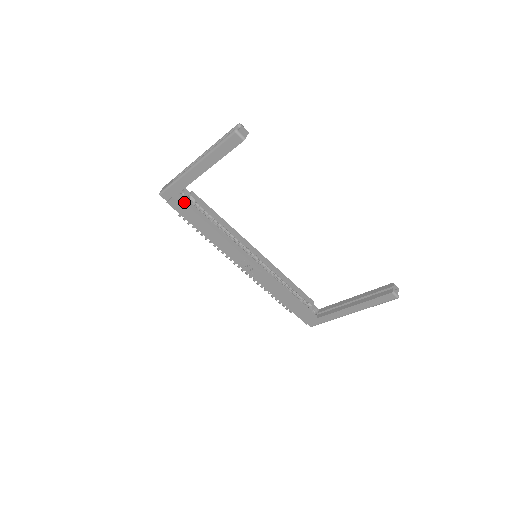
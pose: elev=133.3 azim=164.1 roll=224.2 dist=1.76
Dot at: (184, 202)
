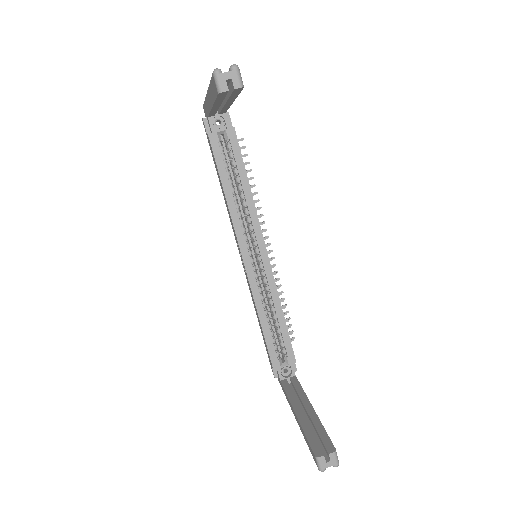
Dot at: (211, 132)
